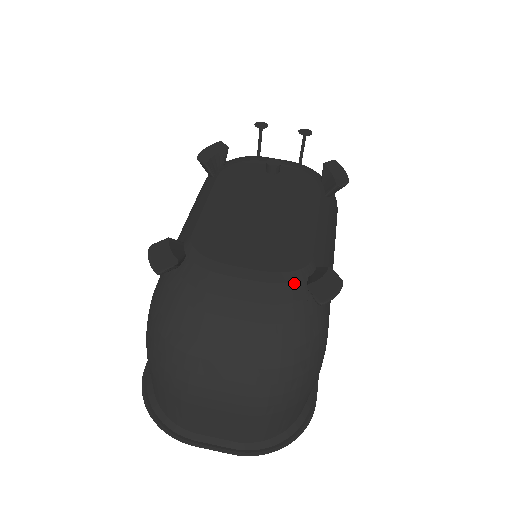
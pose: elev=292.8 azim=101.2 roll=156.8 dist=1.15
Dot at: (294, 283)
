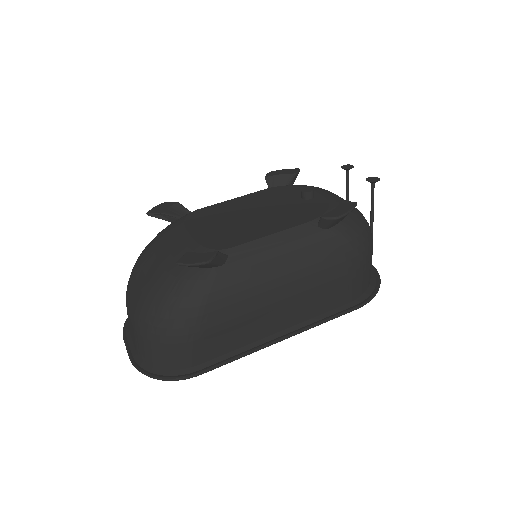
Dot at: occluded
